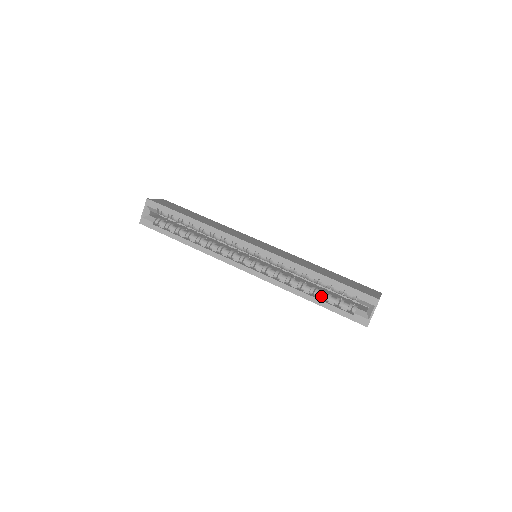
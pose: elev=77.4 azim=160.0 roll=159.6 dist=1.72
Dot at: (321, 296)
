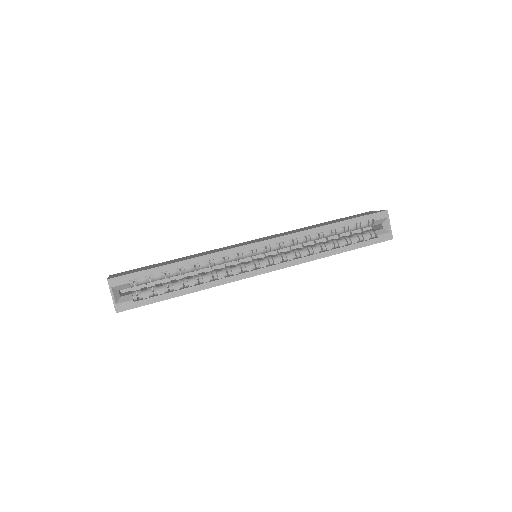
Dot at: (343, 243)
